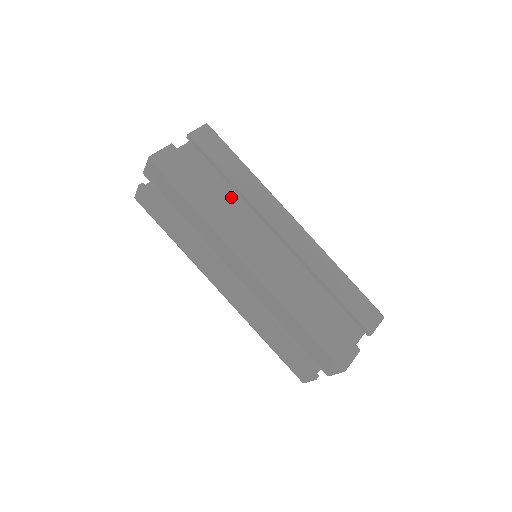
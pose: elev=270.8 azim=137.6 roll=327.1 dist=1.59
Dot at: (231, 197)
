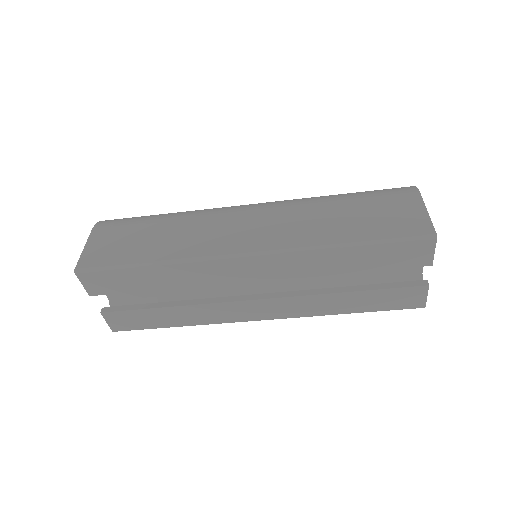
Dot at: occluded
